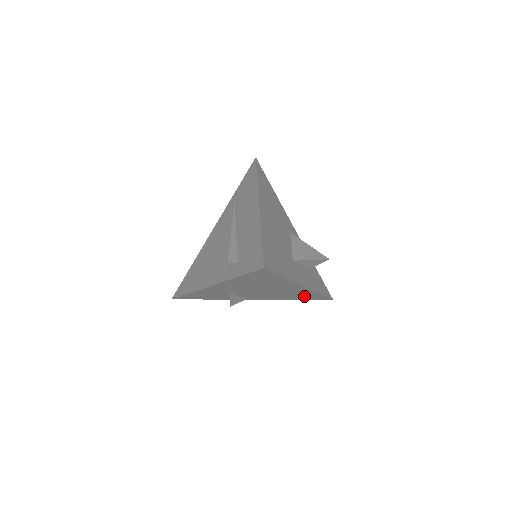
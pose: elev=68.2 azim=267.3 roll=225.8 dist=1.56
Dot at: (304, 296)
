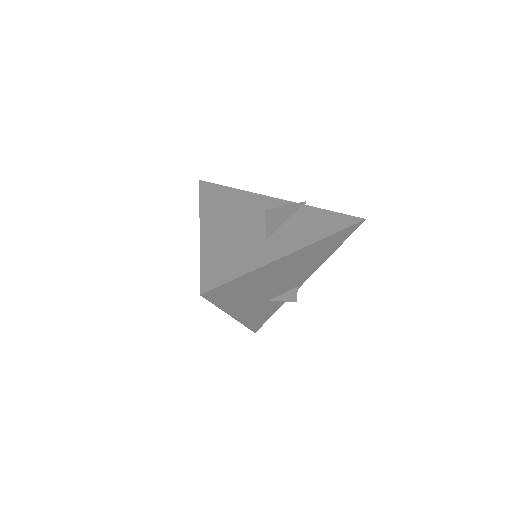
Dot at: (327, 246)
